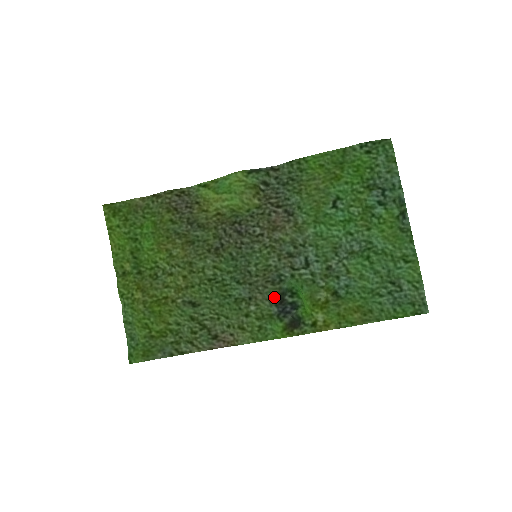
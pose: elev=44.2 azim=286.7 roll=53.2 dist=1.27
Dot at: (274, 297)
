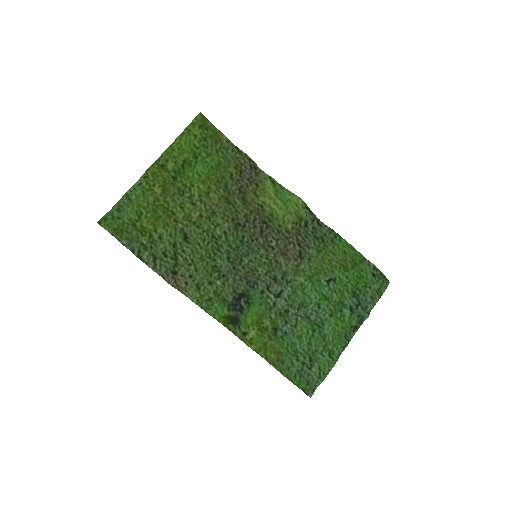
Dot at: (239, 291)
